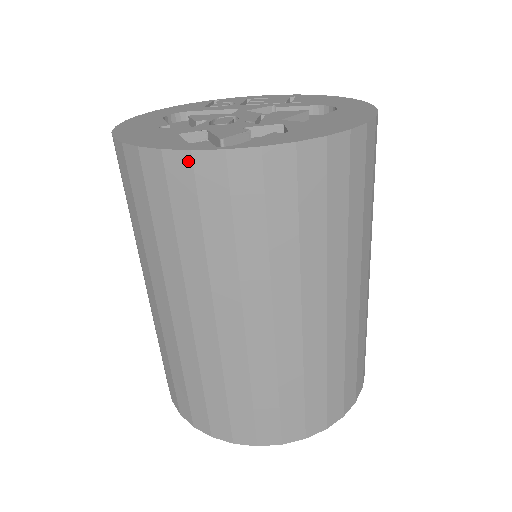
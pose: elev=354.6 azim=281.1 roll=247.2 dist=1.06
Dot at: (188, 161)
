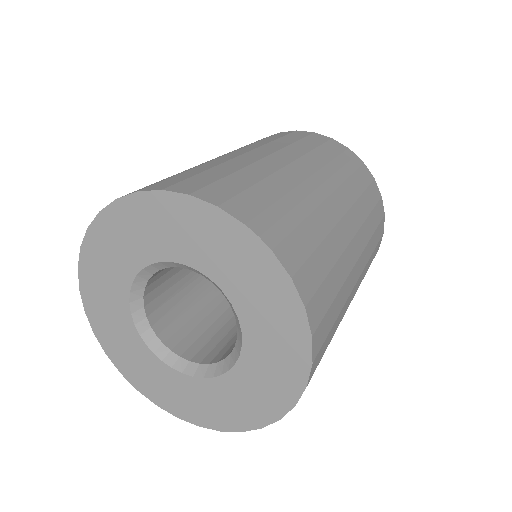
Dot at: occluded
